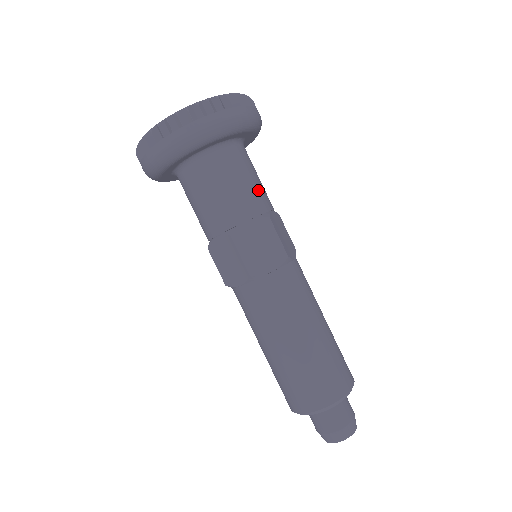
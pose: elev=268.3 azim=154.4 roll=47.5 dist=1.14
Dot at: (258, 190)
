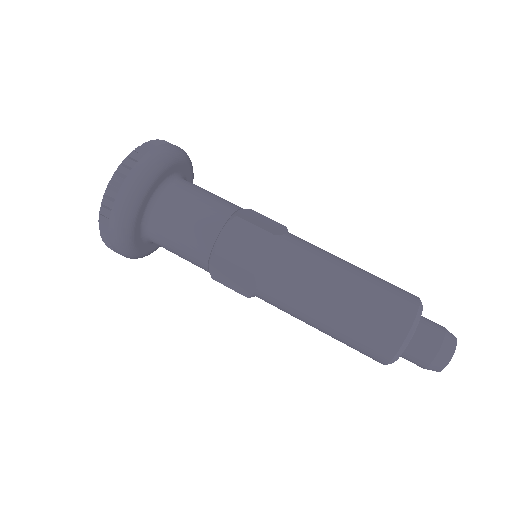
Dot at: (214, 202)
